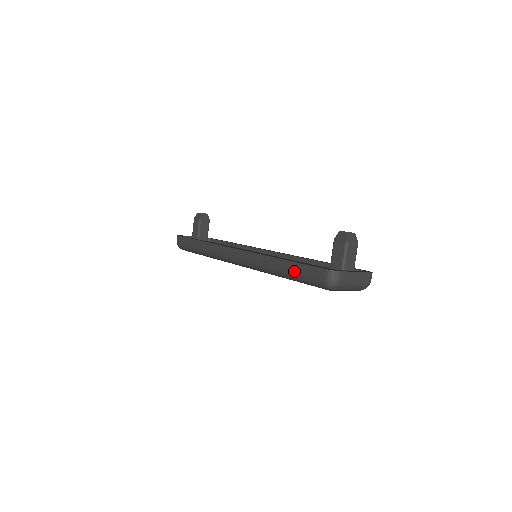
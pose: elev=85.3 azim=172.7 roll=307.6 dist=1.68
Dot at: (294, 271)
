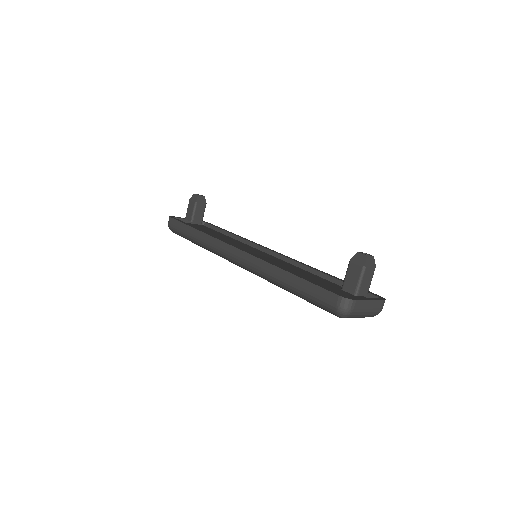
Dot at: (301, 289)
